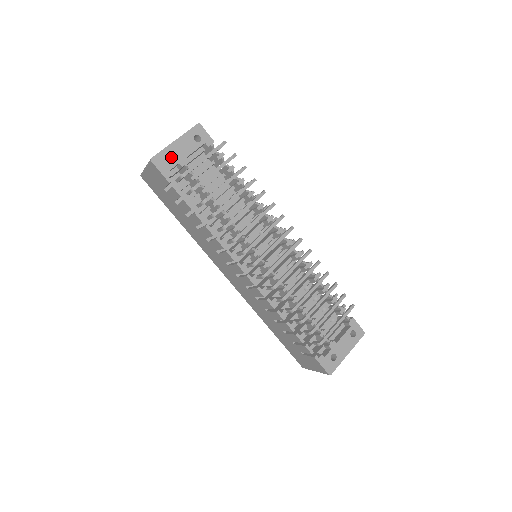
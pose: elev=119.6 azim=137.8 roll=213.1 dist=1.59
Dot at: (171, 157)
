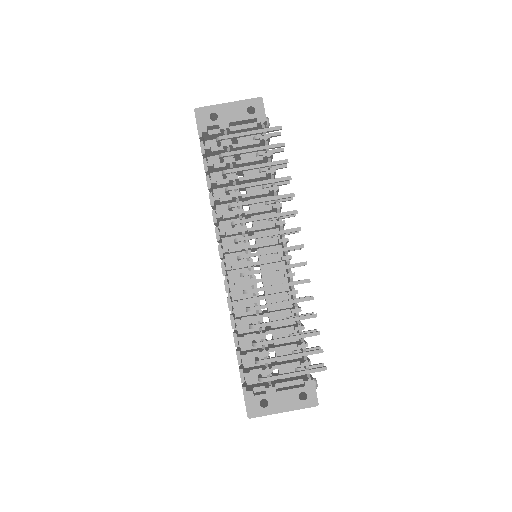
Dot at: occluded
